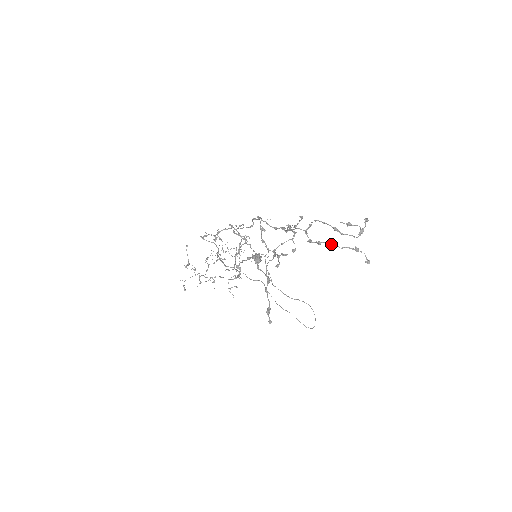
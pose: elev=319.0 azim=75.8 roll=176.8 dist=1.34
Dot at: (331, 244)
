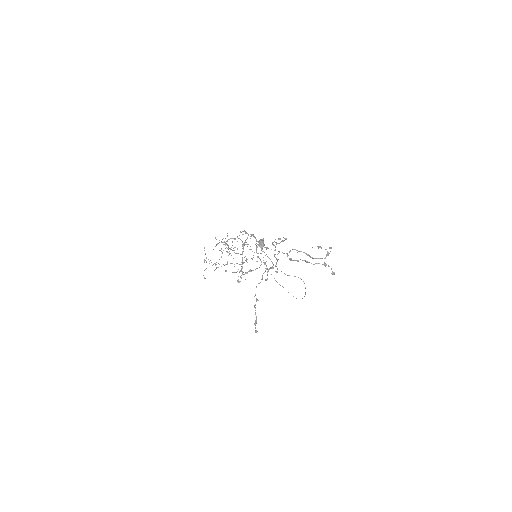
Dot at: (306, 261)
